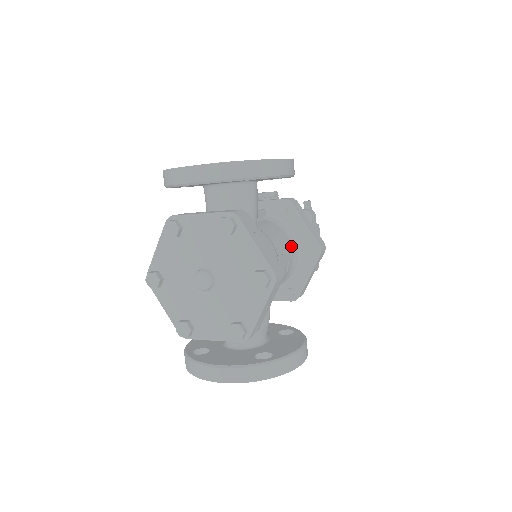
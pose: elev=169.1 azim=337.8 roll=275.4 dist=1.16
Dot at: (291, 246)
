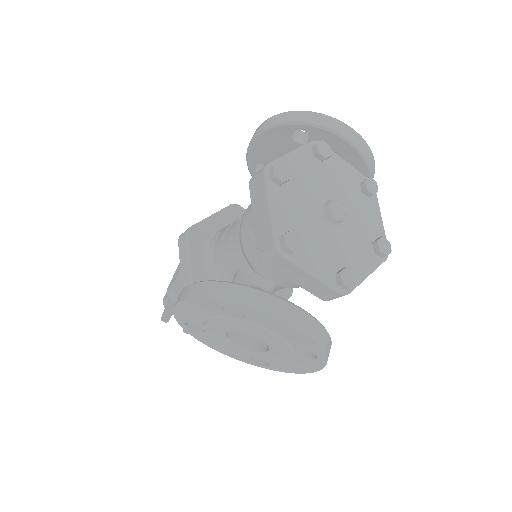
Dot at: occluded
